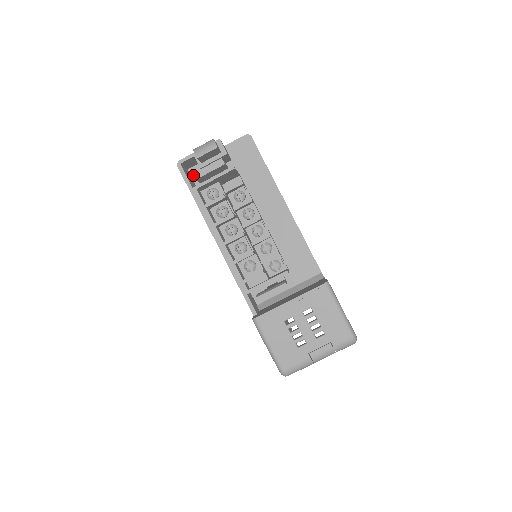
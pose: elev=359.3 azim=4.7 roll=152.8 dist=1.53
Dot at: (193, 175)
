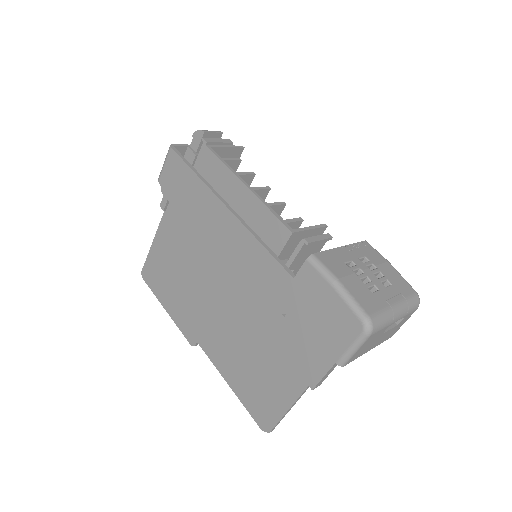
Dot at: (203, 138)
